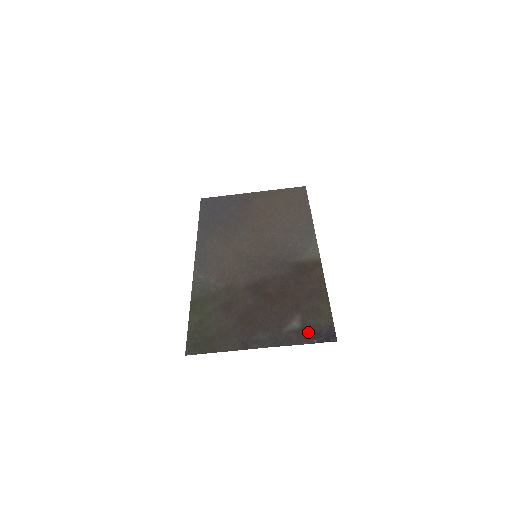
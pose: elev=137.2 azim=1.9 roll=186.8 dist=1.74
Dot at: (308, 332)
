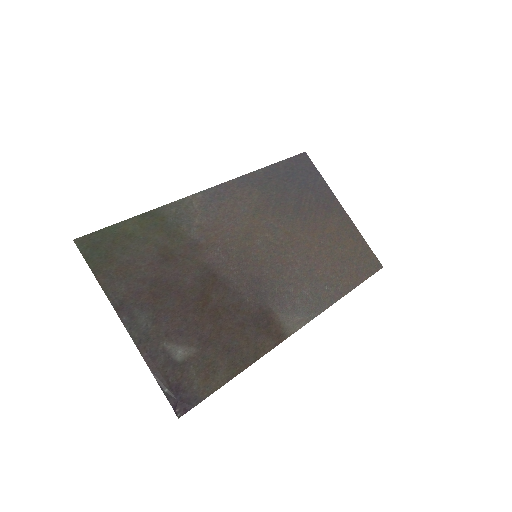
Dot at: (175, 375)
